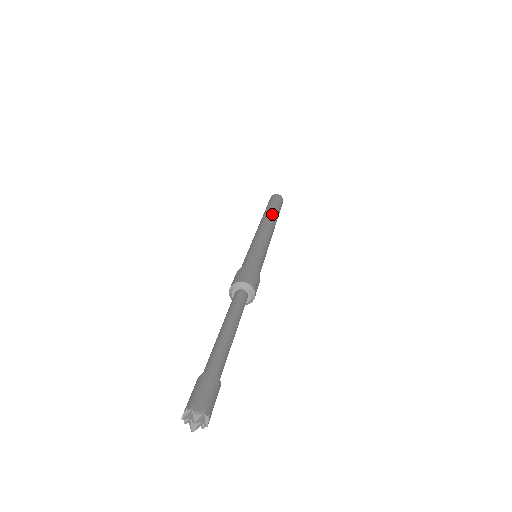
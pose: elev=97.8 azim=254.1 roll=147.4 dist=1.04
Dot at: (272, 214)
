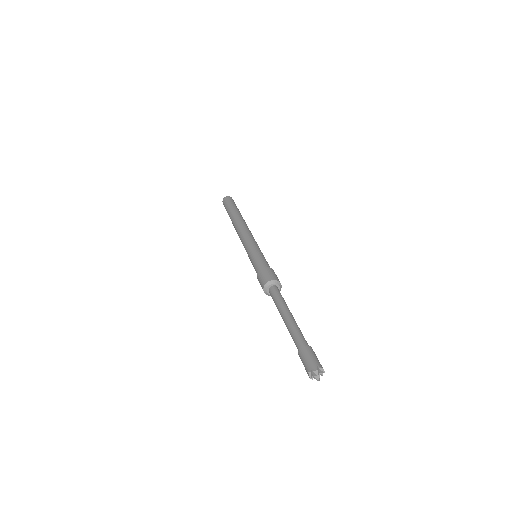
Dot at: occluded
